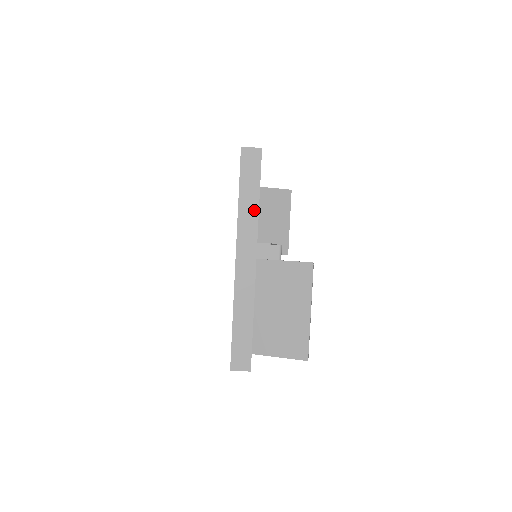
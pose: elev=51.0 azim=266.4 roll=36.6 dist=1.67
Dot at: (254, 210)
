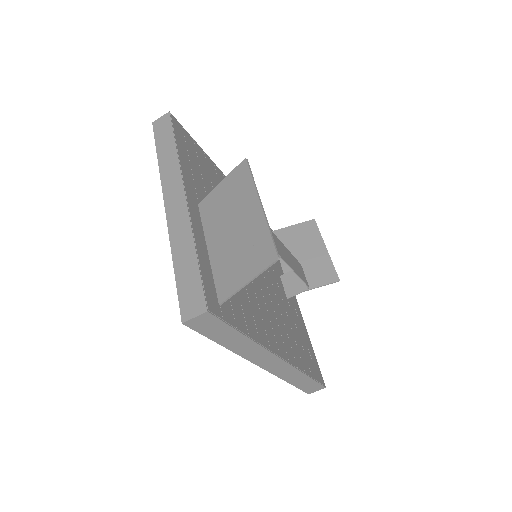
Dot at: (173, 156)
